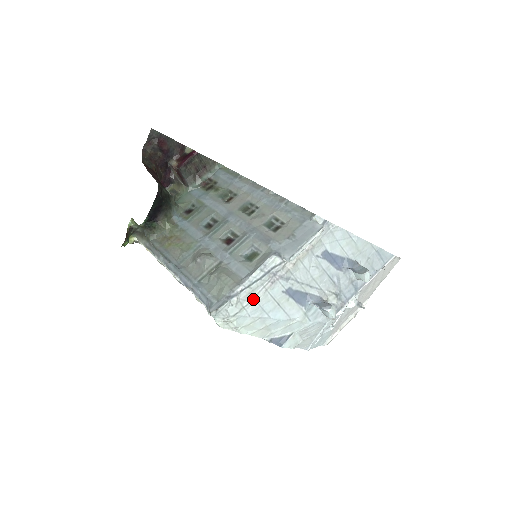
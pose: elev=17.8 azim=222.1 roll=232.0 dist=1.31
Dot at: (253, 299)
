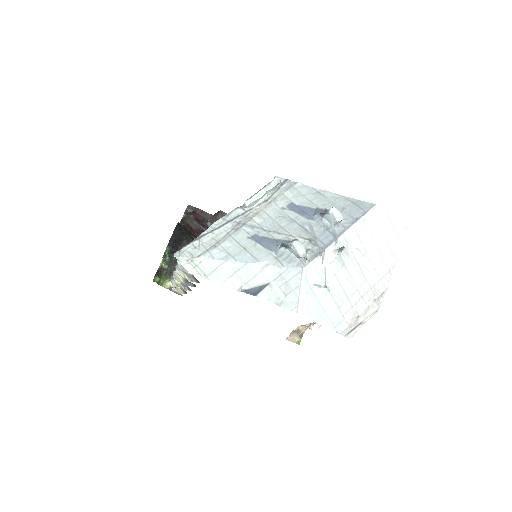
Dot at: (217, 243)
